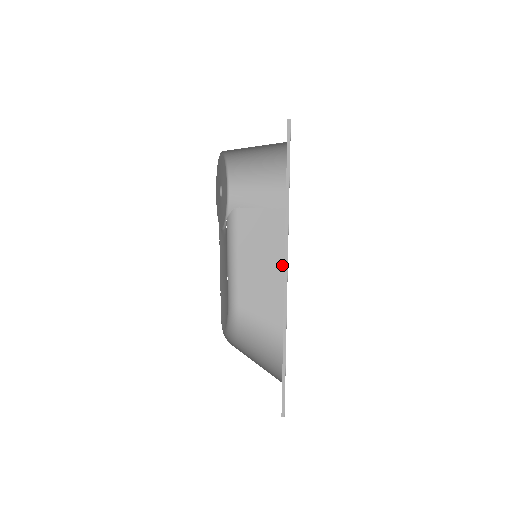
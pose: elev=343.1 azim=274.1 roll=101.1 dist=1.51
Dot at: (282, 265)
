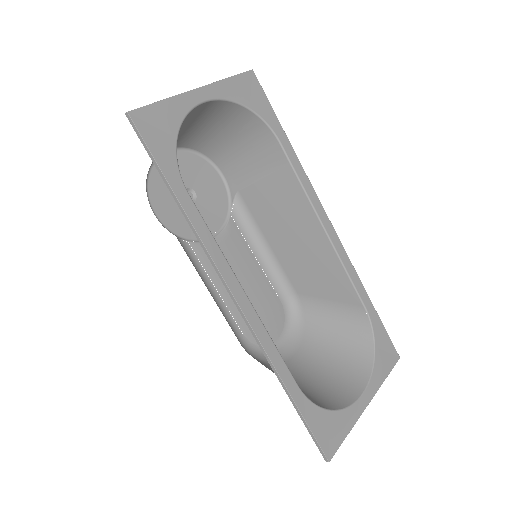
Dot at: (322, 237)
